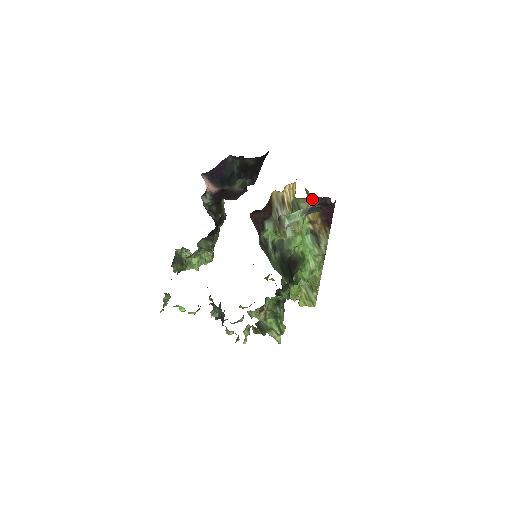
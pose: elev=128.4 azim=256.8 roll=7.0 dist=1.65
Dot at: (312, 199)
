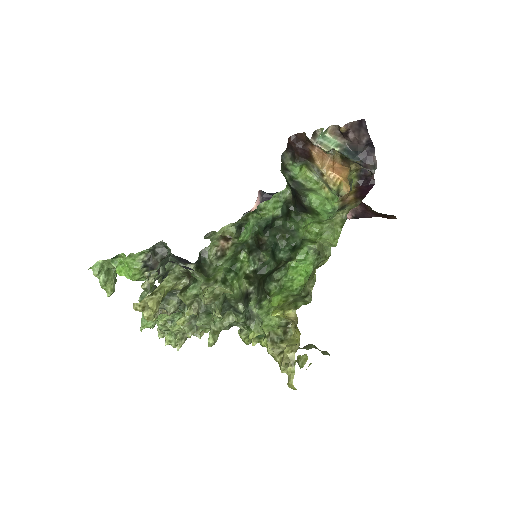
Dot at: (352, 173)
